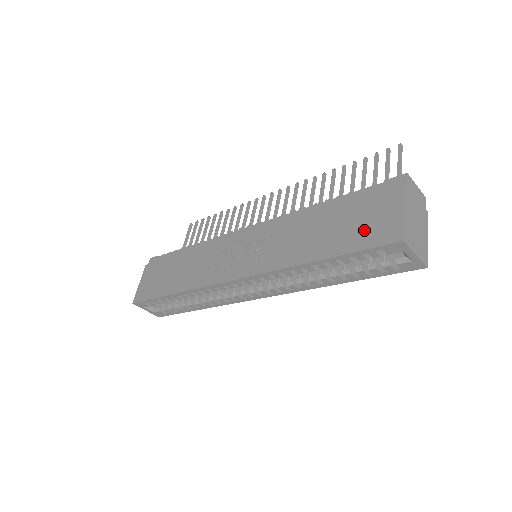
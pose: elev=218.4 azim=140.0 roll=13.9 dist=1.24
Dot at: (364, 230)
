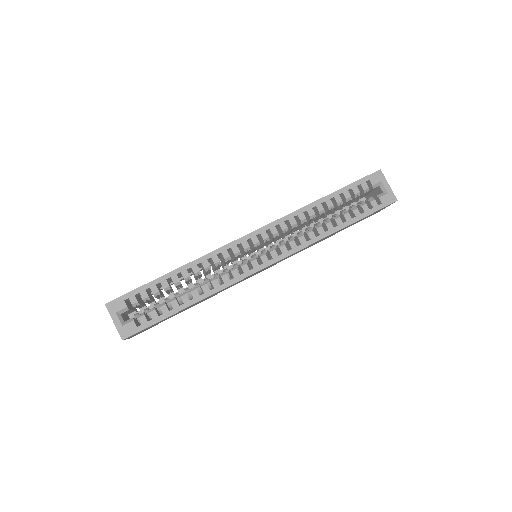
Dot at: occluded
